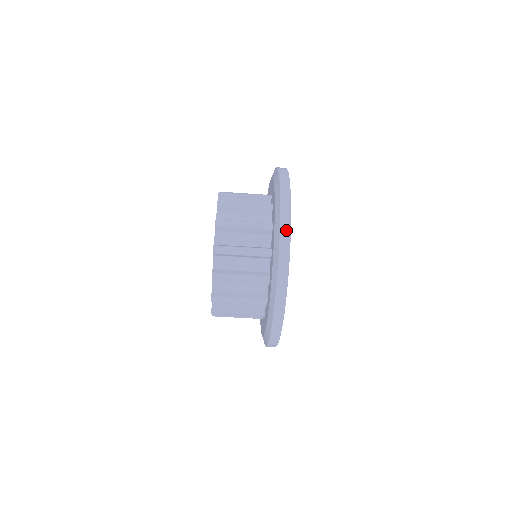
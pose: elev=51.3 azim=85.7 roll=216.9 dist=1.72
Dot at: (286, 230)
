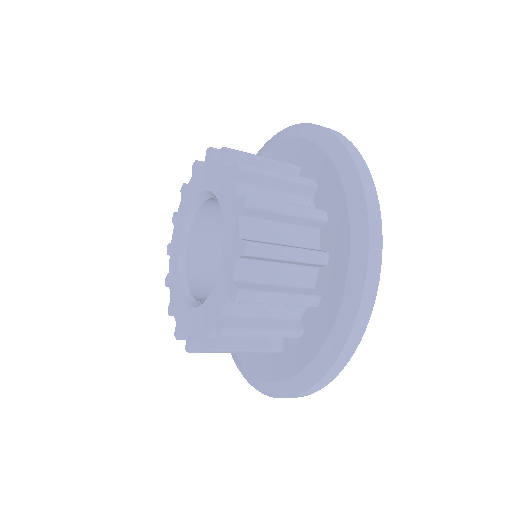
Dot at: (376, 226)
